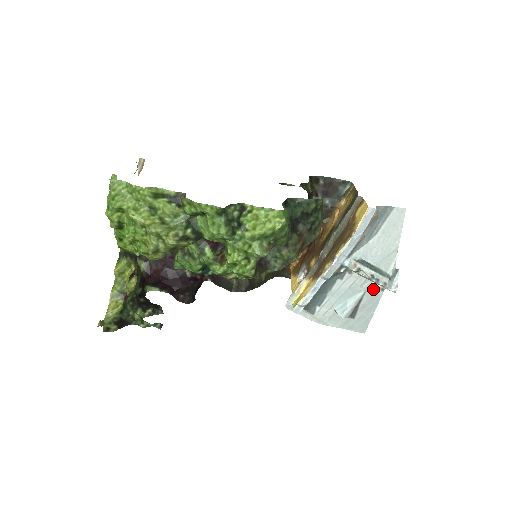
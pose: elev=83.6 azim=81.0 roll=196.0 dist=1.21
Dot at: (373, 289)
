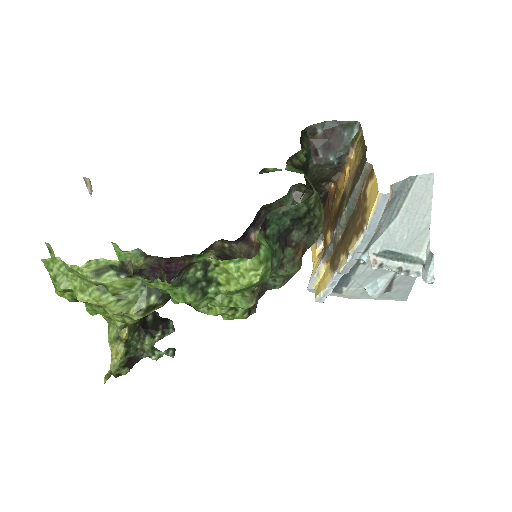
Dot at: occluded
